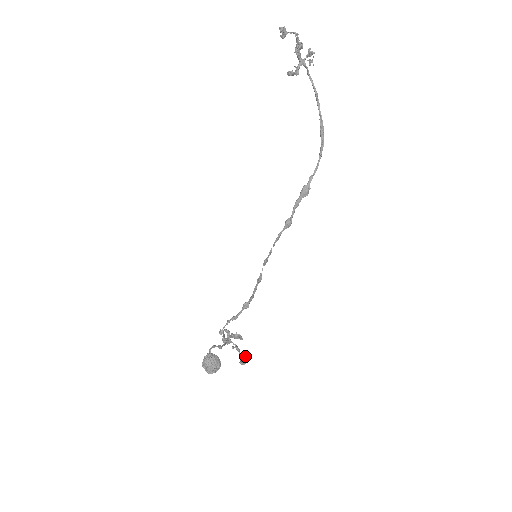
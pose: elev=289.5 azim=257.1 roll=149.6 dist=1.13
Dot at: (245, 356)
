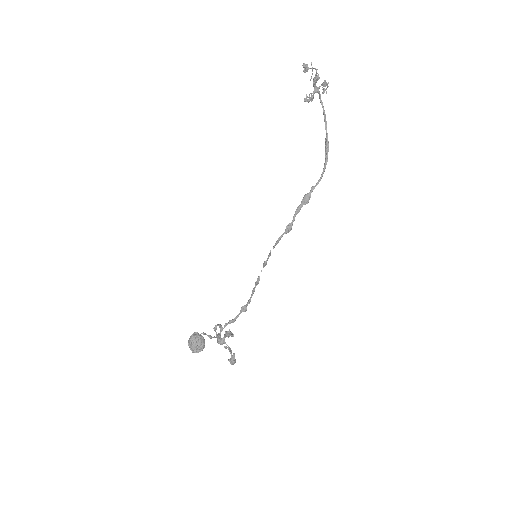
Dot at: (234, 355)
